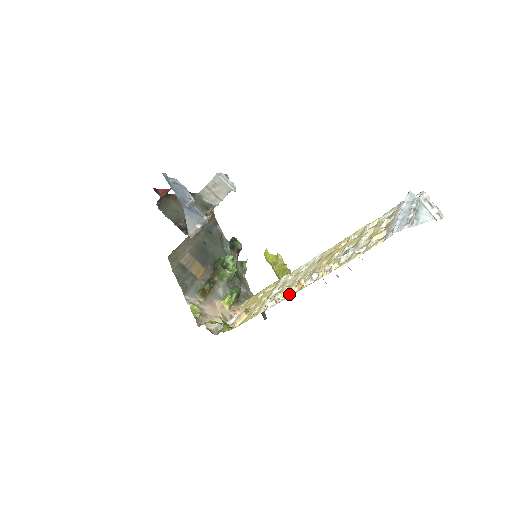
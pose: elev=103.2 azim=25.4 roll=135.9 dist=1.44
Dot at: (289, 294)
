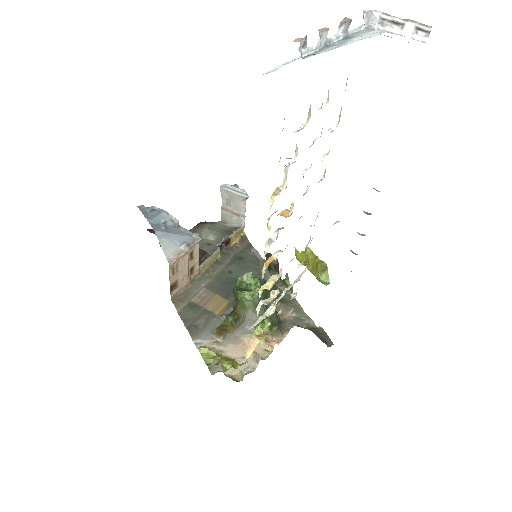
Dot at: (273, 283)
